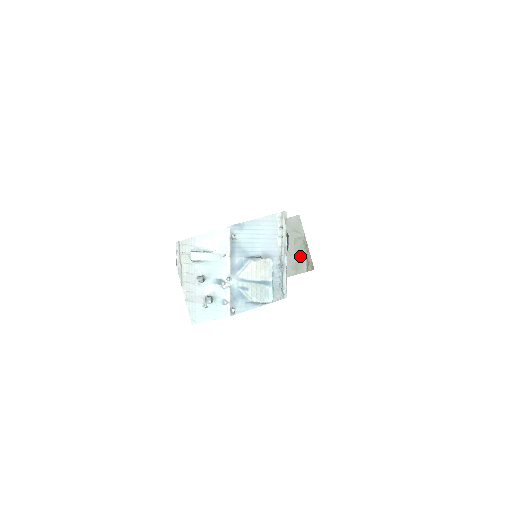
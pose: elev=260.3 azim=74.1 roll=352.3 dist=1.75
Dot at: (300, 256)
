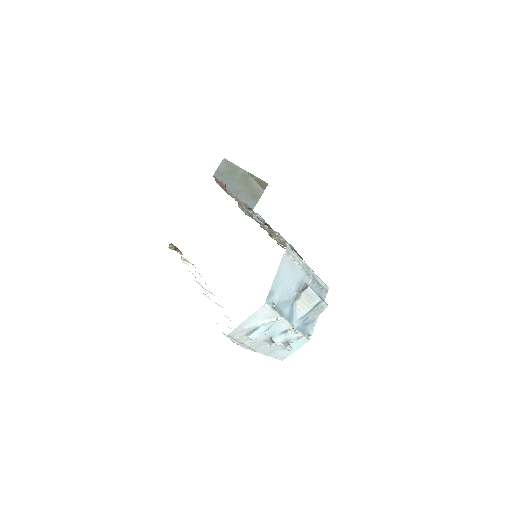
Dot at: (250, 186)
